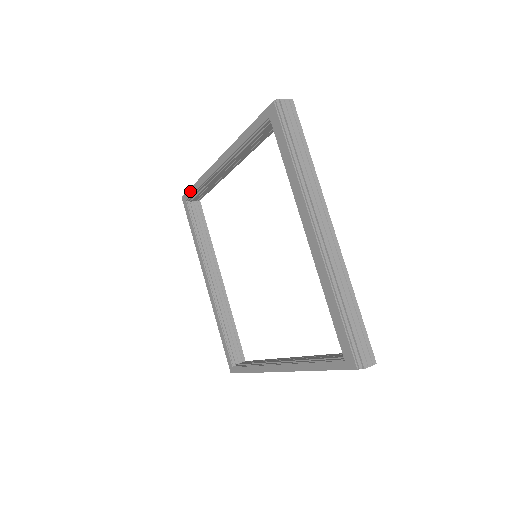
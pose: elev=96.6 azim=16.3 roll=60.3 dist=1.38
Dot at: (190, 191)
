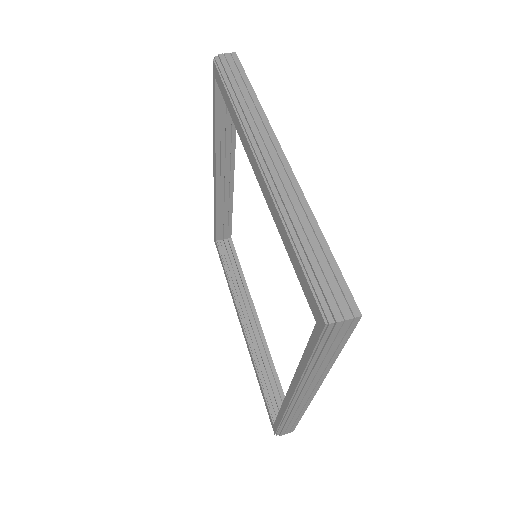
Dot at: (214, 226)
